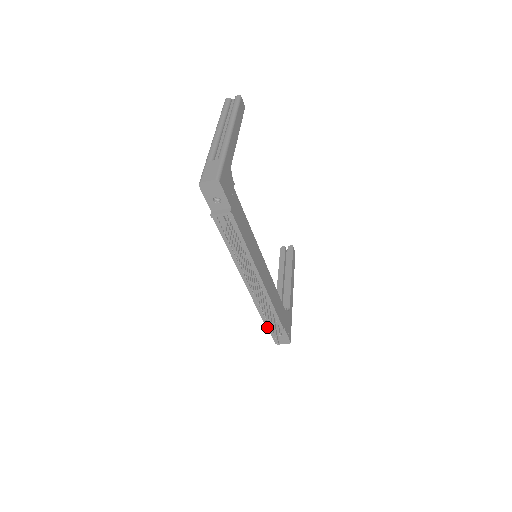
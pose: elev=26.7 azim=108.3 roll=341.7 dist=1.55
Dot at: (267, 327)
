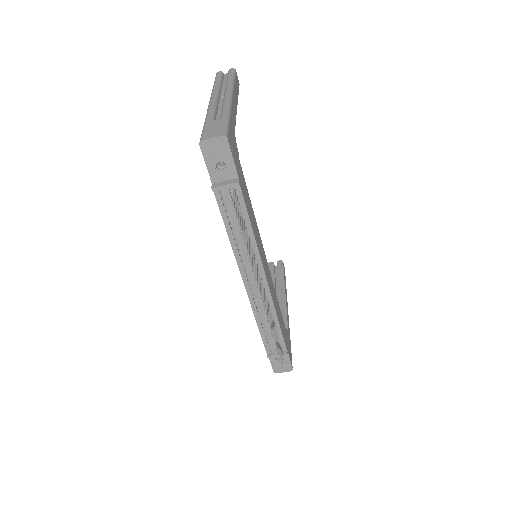
Dot at: (266, 349)
